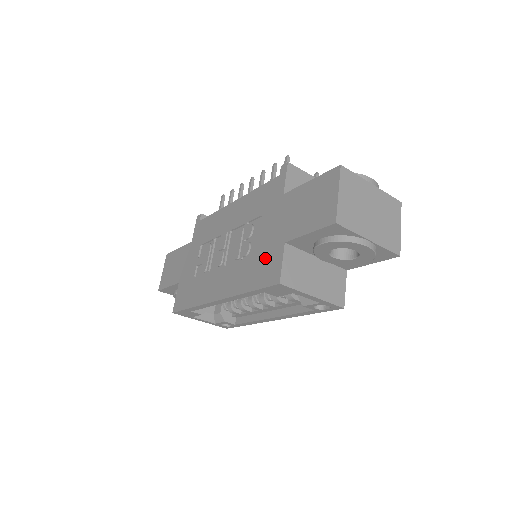
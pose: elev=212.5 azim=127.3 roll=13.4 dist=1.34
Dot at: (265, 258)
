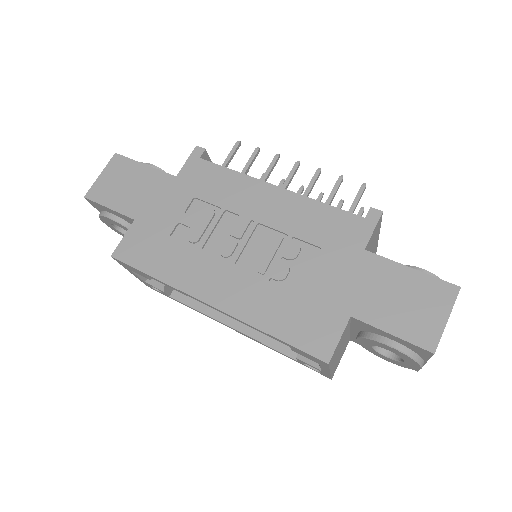
Dot at: (313, 312)
